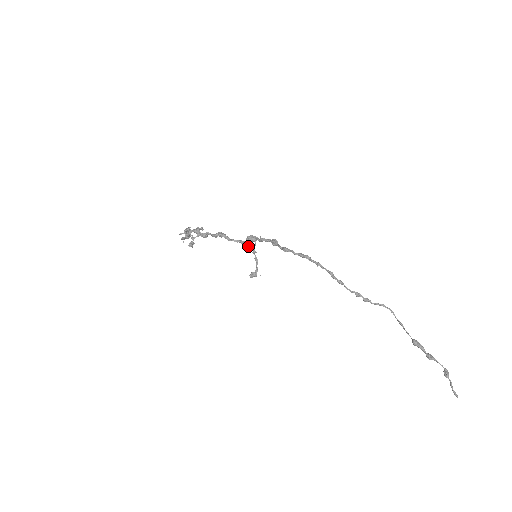
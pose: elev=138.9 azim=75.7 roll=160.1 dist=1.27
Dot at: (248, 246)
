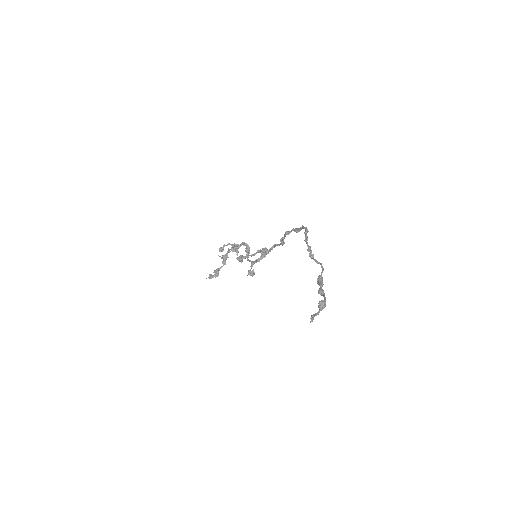
Dot at: (252, 272)
